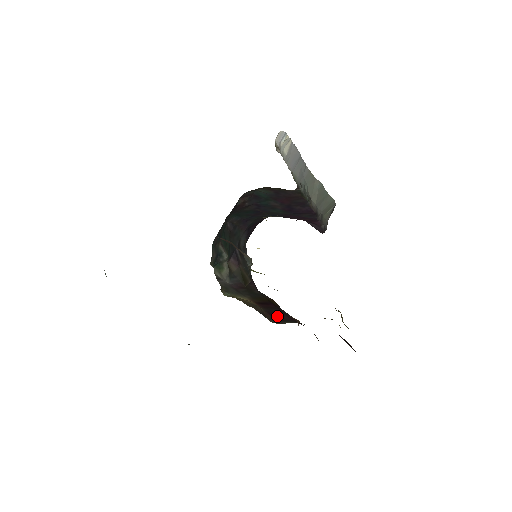
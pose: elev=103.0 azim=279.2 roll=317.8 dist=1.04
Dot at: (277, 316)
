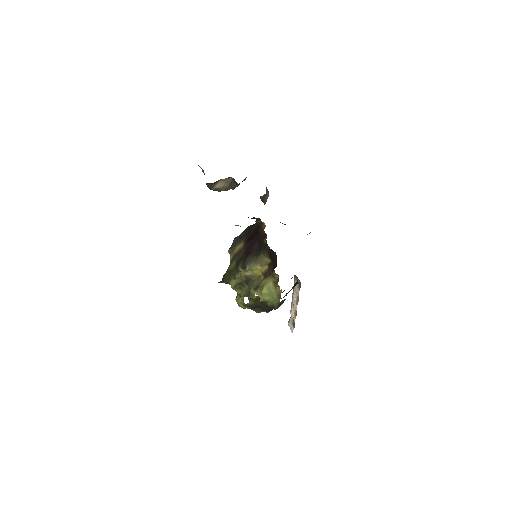
Dot at: (250, 248)
